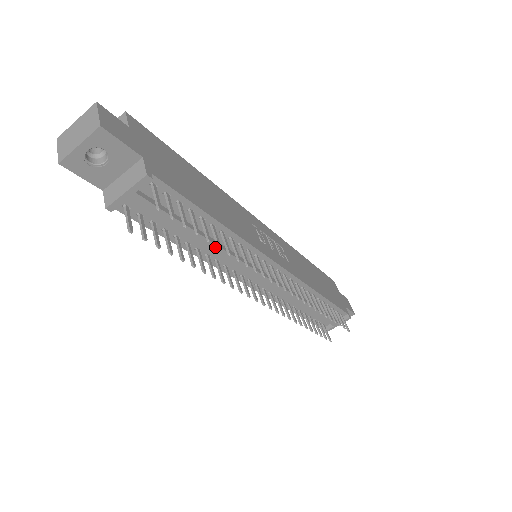
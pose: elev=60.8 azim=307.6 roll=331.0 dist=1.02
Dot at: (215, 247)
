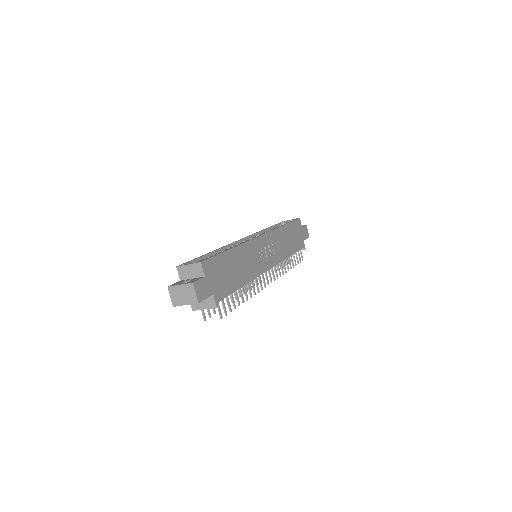
Dot at: occluded
